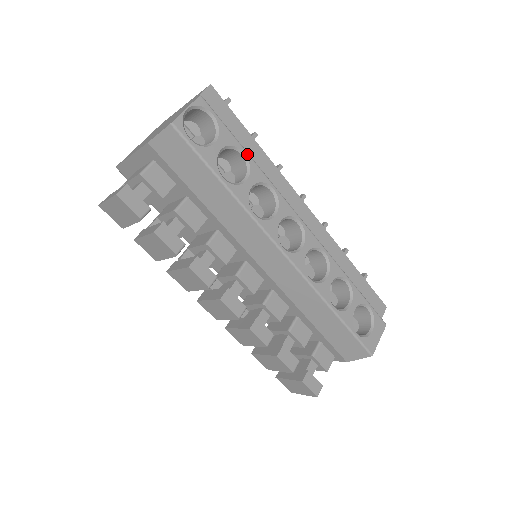
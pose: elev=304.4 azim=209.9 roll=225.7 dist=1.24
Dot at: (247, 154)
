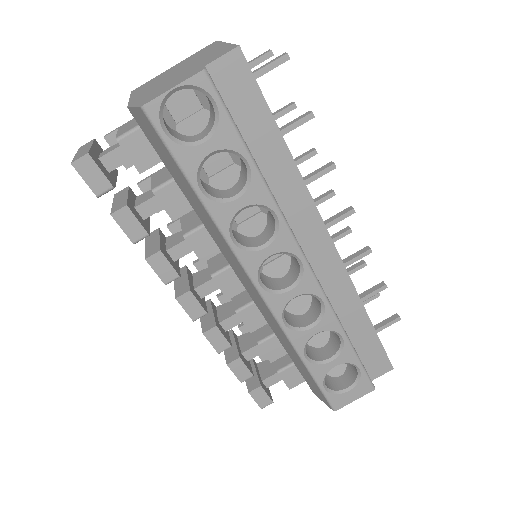
Dot at: (253, 165)
